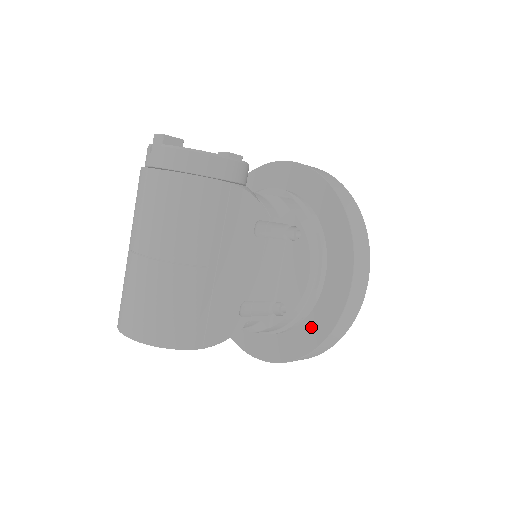
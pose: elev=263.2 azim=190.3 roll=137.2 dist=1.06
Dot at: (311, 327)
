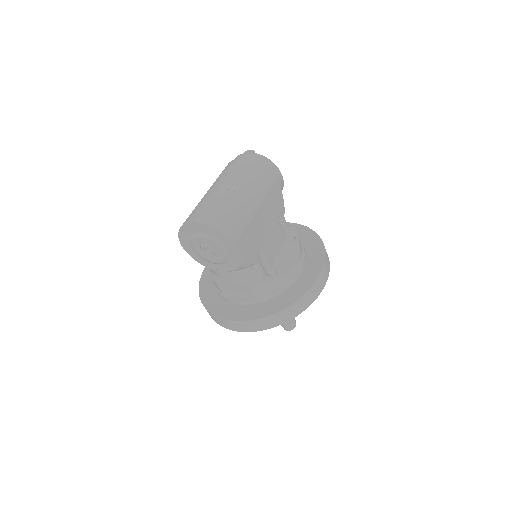
Dot at: (288, 294)
